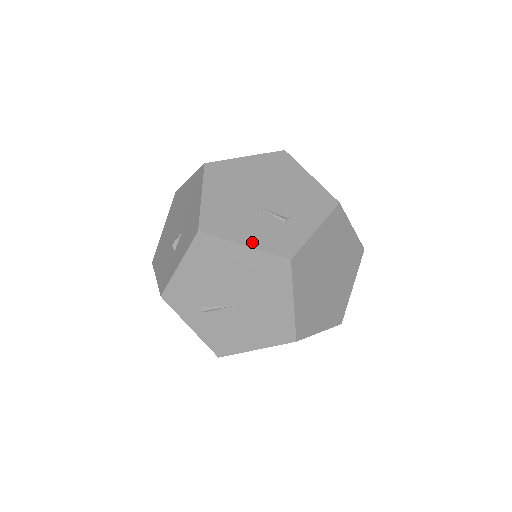
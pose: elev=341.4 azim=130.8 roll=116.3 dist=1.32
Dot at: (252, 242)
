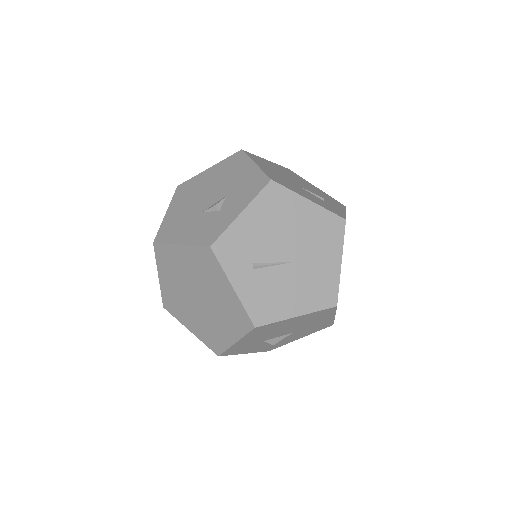
Dot at: (313, 201)
